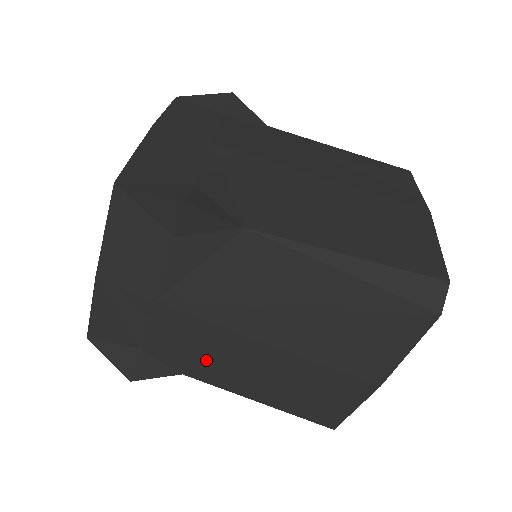
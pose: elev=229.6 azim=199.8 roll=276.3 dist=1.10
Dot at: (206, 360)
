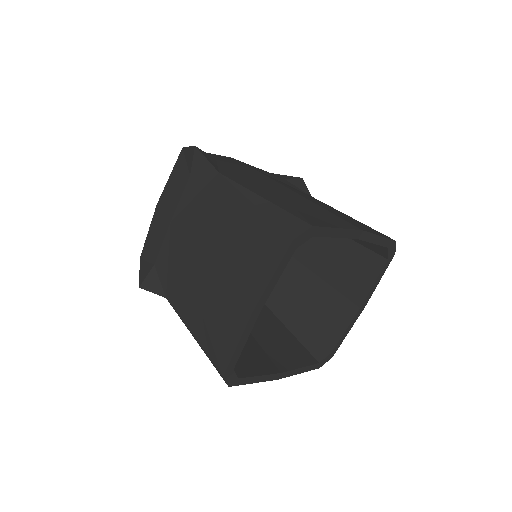
Dot at: (178, 280)
